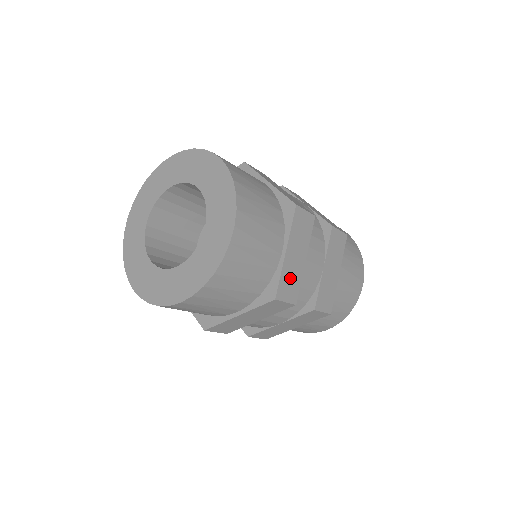
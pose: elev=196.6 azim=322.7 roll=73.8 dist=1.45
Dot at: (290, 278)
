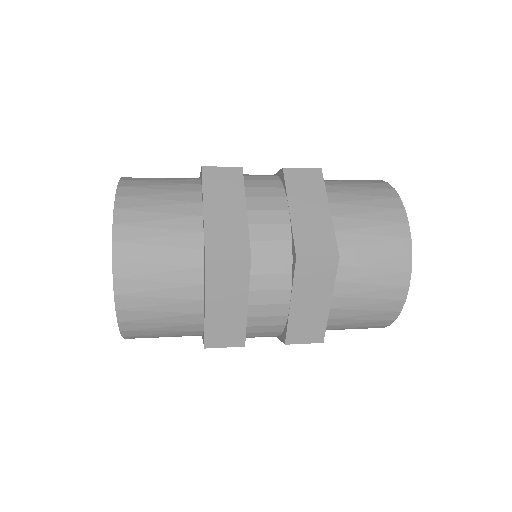
Dot at: (224, 233)
